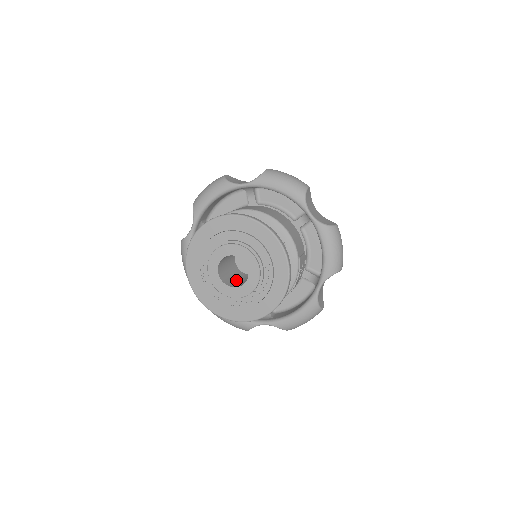
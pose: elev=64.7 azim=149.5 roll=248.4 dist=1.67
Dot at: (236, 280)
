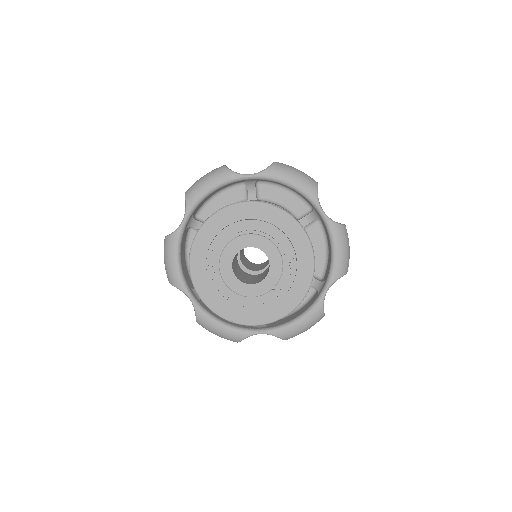
Dot at: (246, 278)
